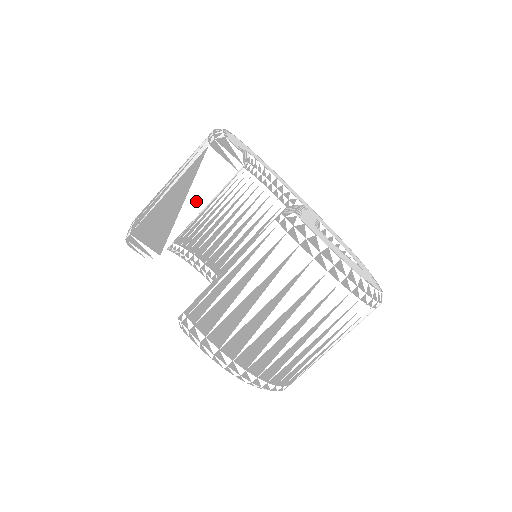
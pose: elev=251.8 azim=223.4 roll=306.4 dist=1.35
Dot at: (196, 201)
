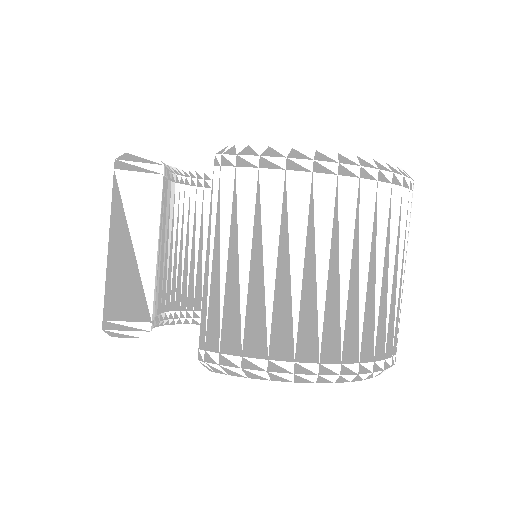
Dot at: (144, 236)
